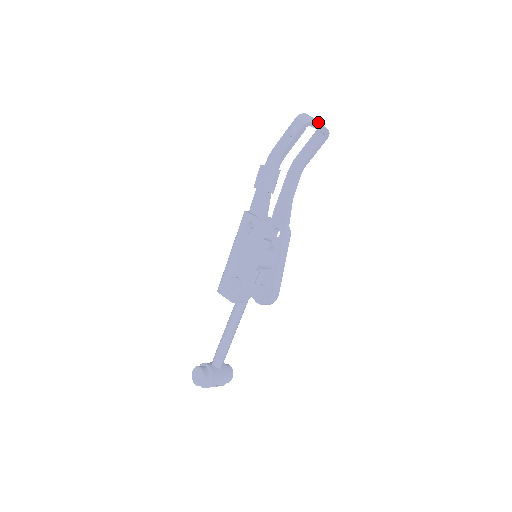
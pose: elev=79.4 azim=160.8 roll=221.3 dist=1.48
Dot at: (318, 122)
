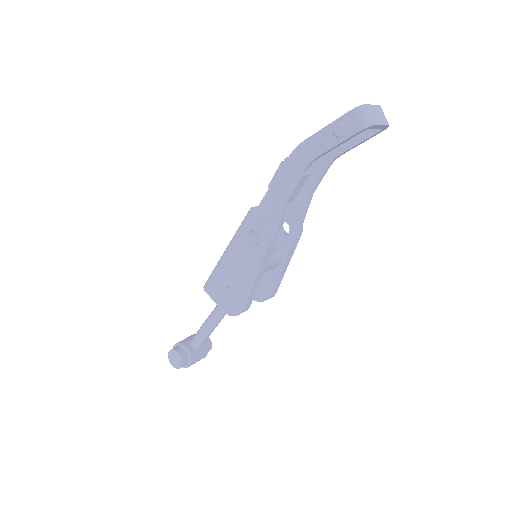
Dot at: (379, 114)
